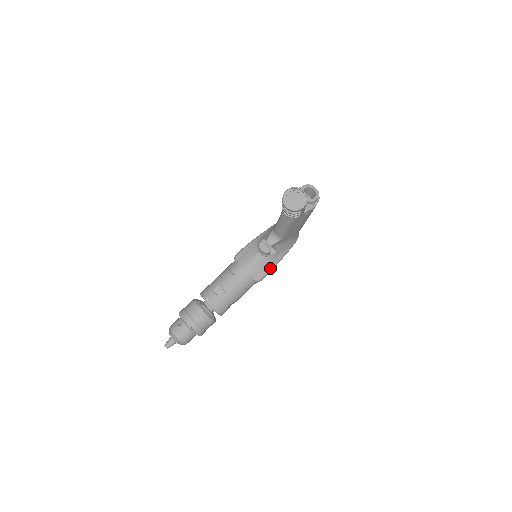
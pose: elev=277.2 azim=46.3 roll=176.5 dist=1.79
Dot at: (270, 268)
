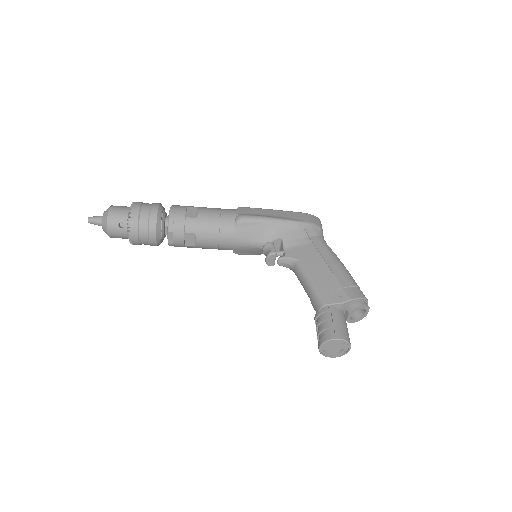
Dot at: (258, 254)
